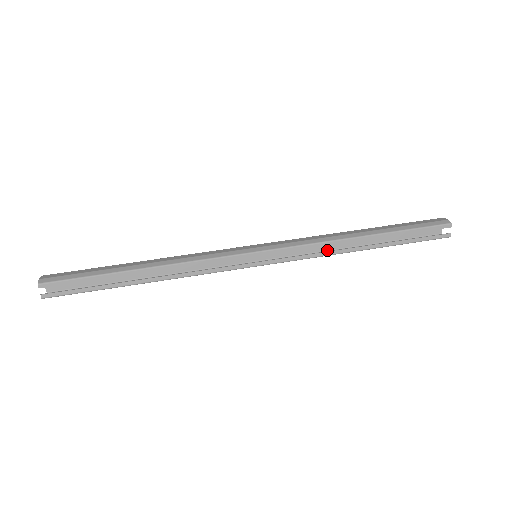
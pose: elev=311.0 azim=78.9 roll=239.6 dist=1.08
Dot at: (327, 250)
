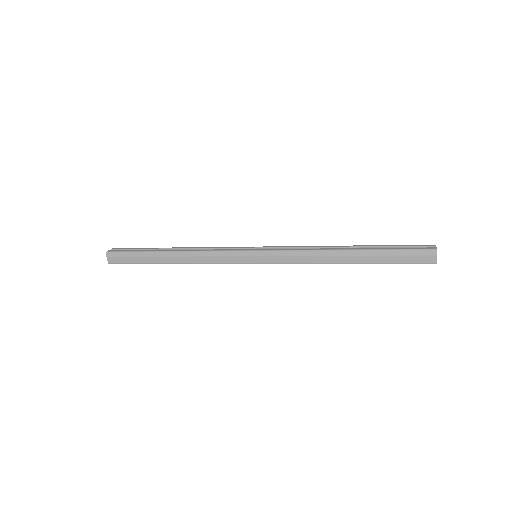
Dot at: (317, 263)
